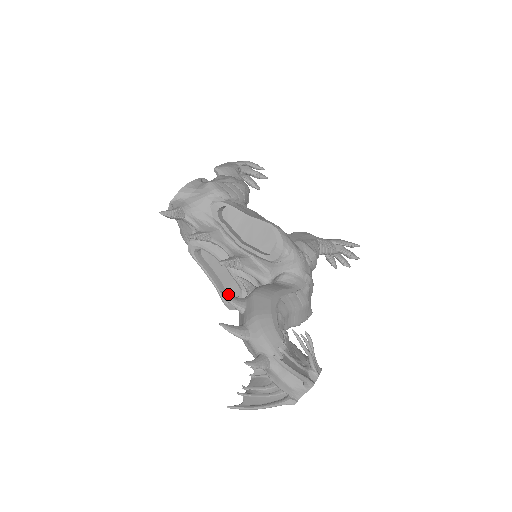
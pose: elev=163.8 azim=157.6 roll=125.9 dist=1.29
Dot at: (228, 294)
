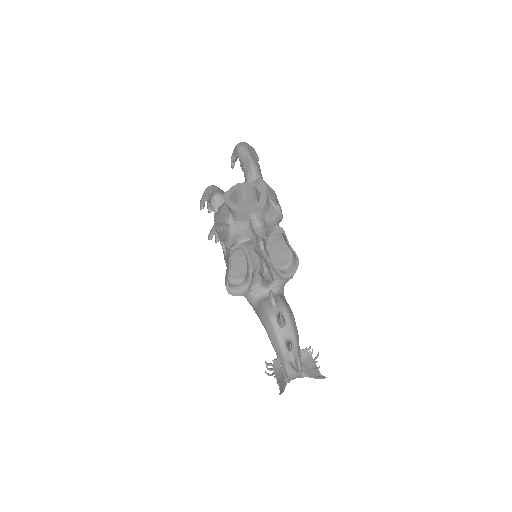
Dot at: occluded
